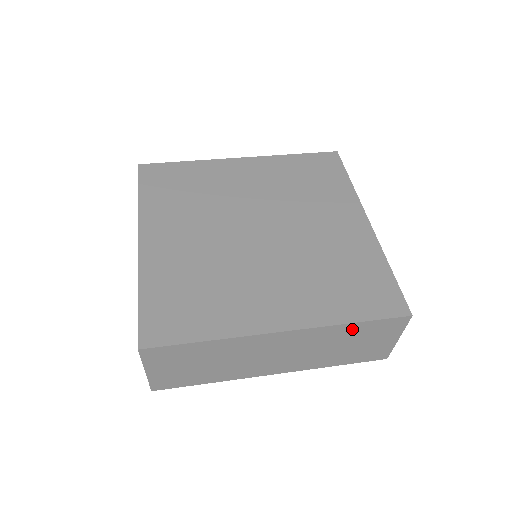
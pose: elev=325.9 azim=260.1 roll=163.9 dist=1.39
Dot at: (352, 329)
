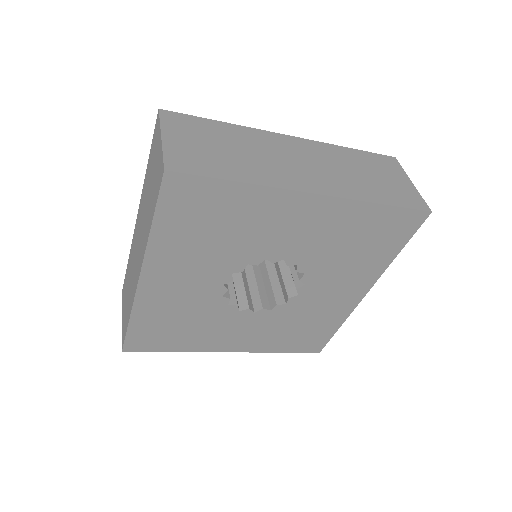
Dot at: (354, 155)
